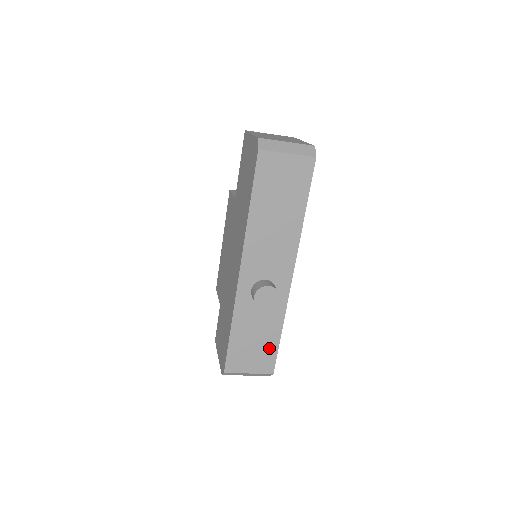
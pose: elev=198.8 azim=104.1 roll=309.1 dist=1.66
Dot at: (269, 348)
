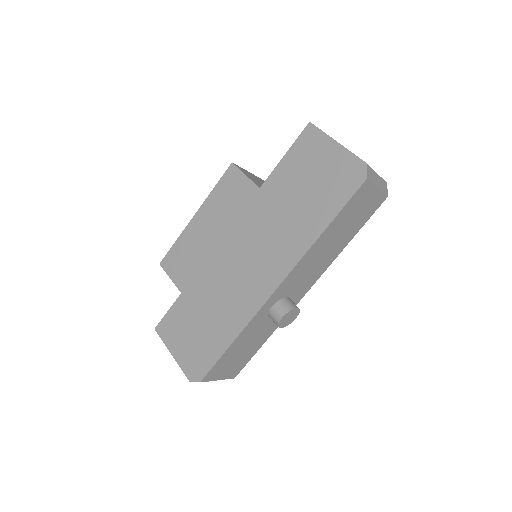
Dot at: (247, 356)
